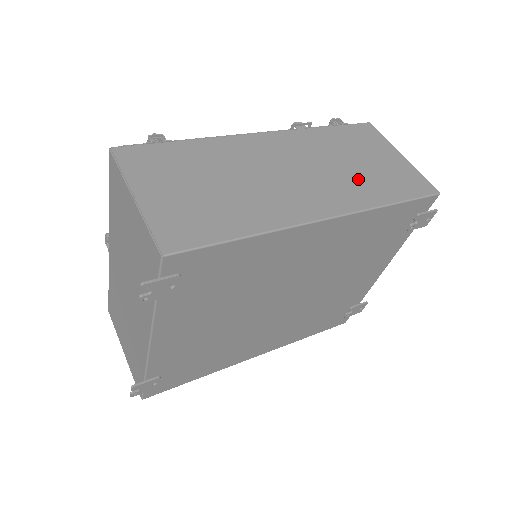
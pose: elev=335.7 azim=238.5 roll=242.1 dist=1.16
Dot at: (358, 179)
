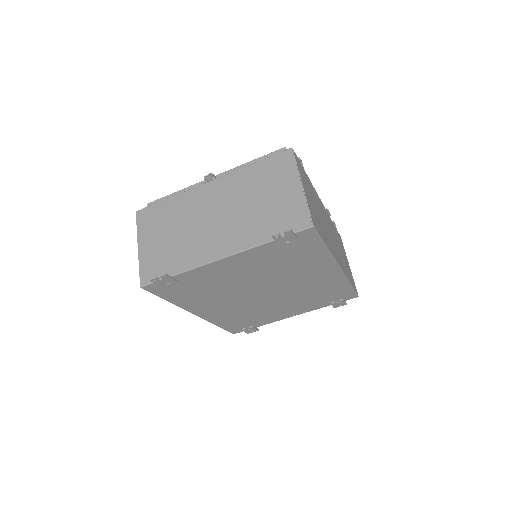
Dot at: (343, 261)
